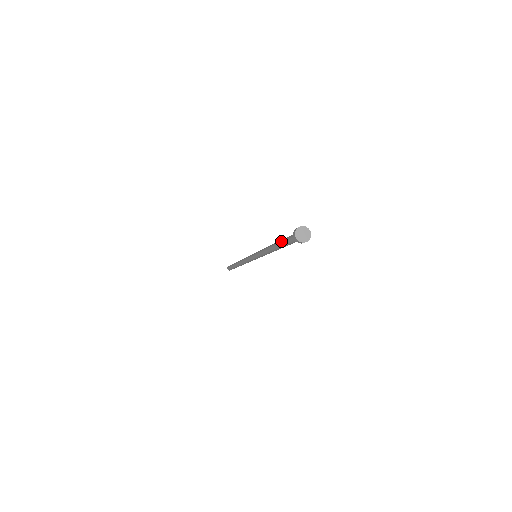
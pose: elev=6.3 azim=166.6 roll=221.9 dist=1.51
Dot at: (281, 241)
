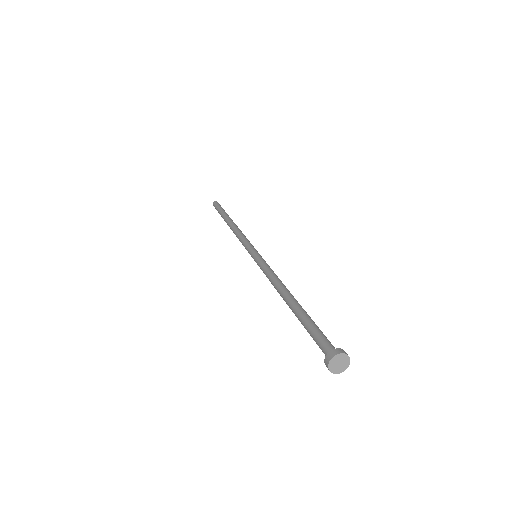
Dot at: (303, 316)
